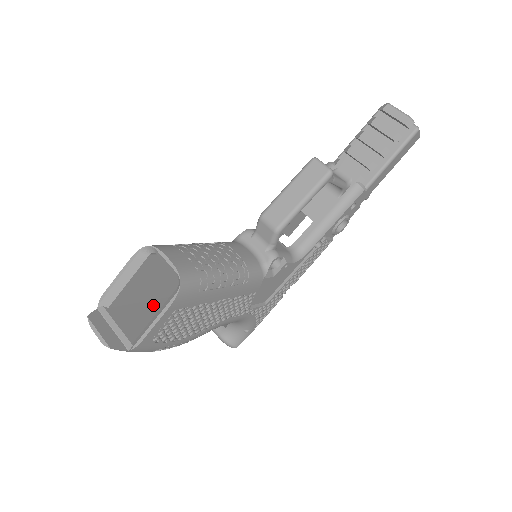
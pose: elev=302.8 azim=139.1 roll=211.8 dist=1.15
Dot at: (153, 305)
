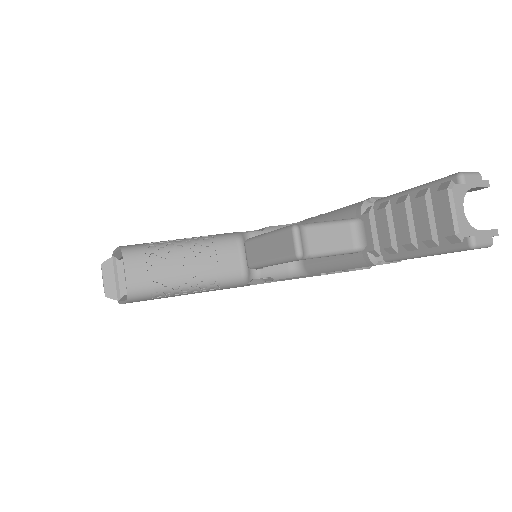
Dot at: occluded
